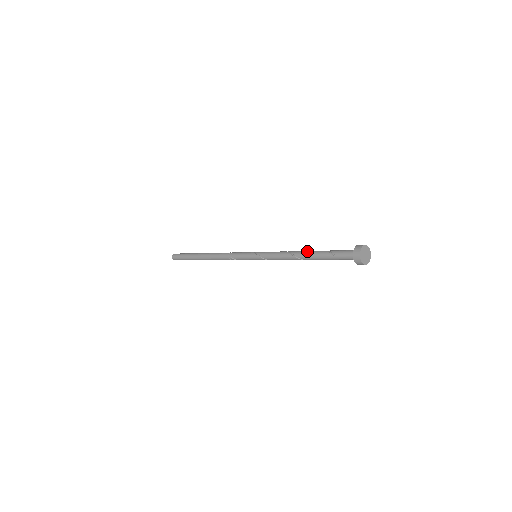
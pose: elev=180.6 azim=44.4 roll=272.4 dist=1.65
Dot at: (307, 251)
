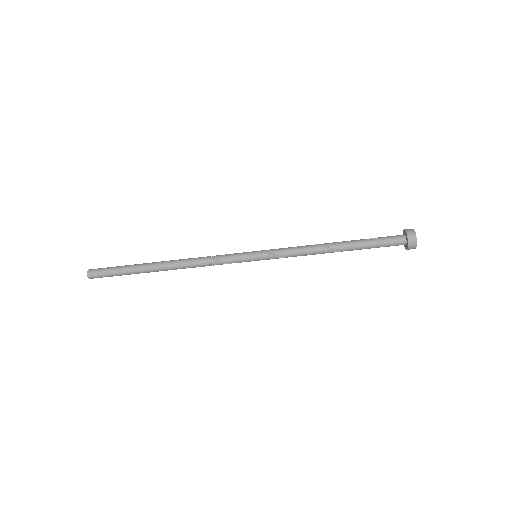
Dot at: occluded
